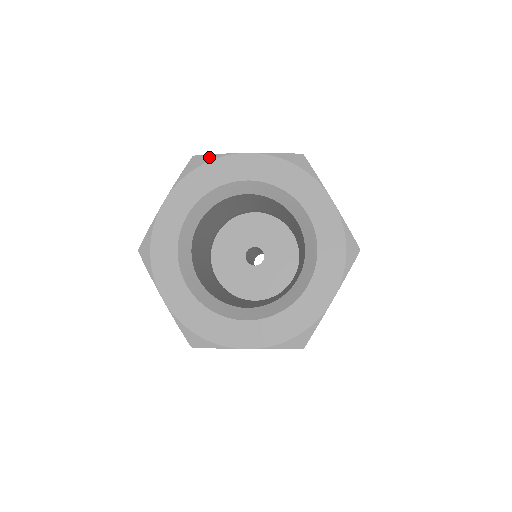
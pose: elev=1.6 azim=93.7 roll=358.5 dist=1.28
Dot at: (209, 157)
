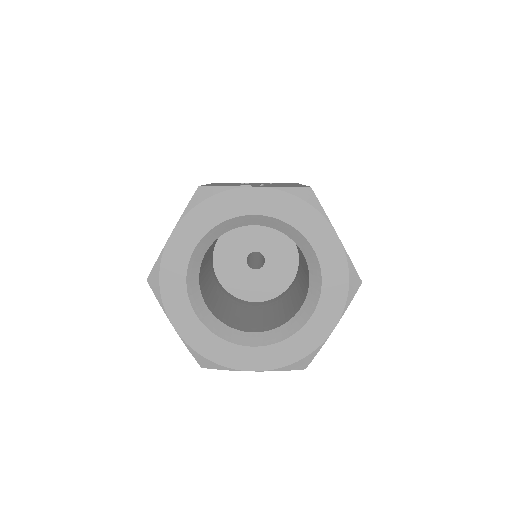
Dot at: (215, 189)
